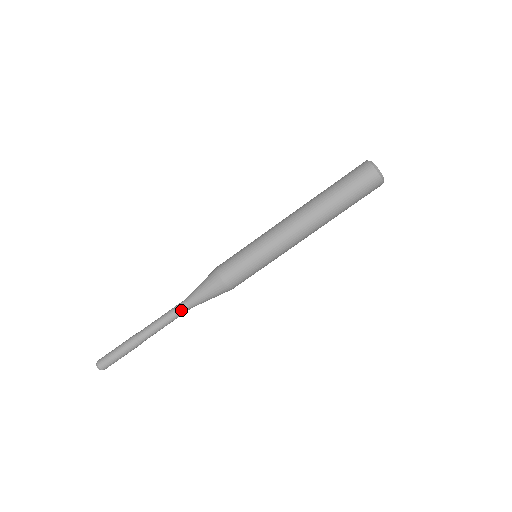
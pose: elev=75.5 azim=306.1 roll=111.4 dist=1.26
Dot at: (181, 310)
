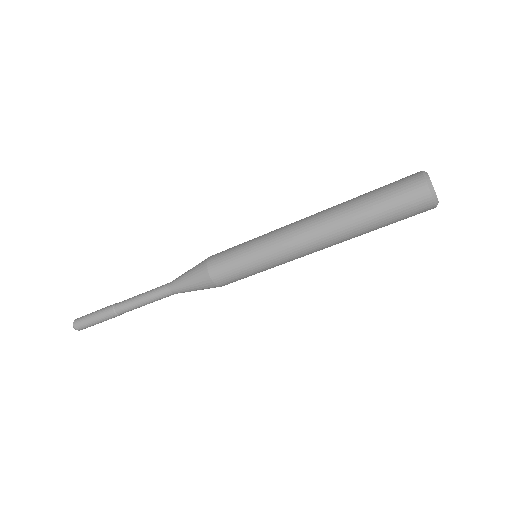
Dot at: occluded
